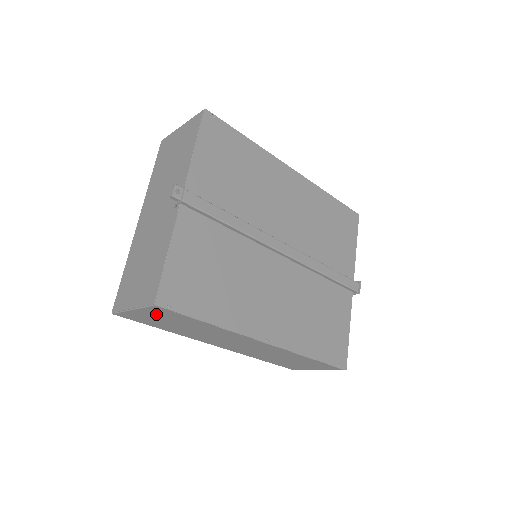
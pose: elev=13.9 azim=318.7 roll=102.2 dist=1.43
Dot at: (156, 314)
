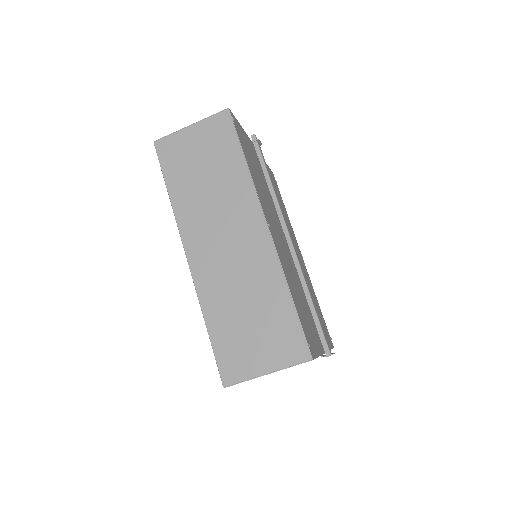
Dot at: (207, 135)
